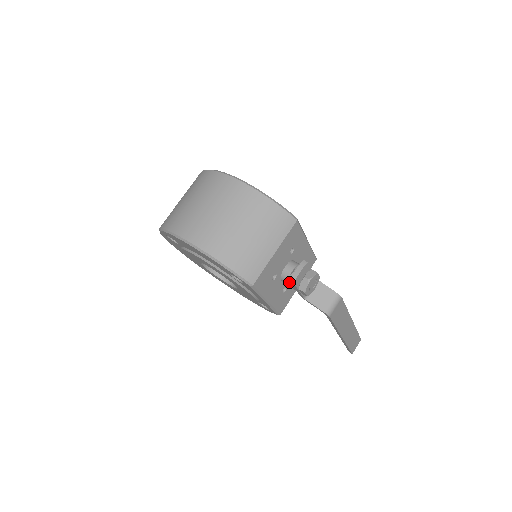
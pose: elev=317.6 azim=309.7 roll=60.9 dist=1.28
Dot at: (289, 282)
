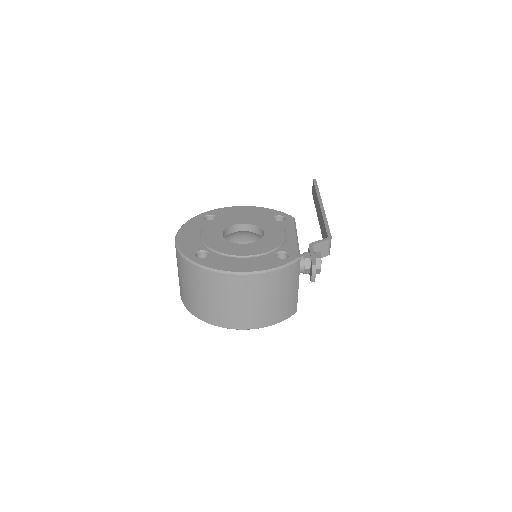
Dot at: occluded
